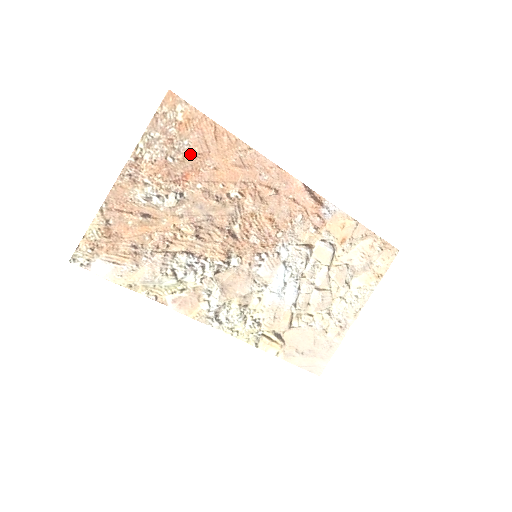
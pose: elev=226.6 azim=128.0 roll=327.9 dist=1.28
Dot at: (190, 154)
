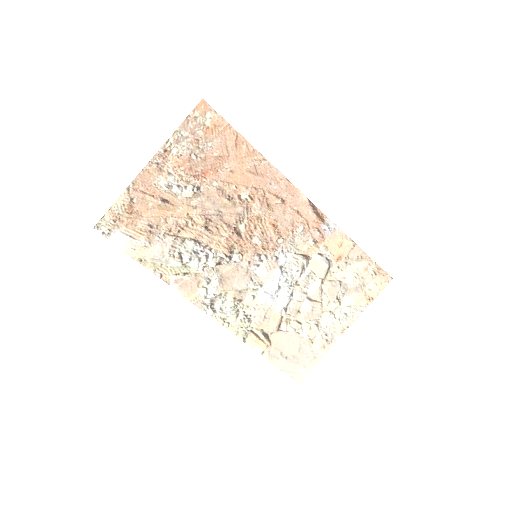
Dot at: (212, 155)
